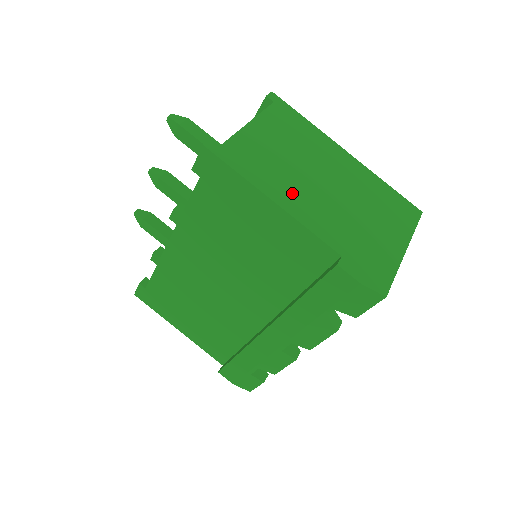
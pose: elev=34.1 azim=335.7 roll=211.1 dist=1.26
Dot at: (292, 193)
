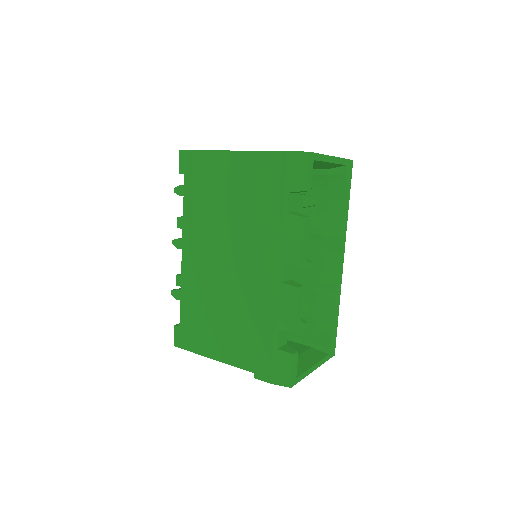
Dot at: occluded
